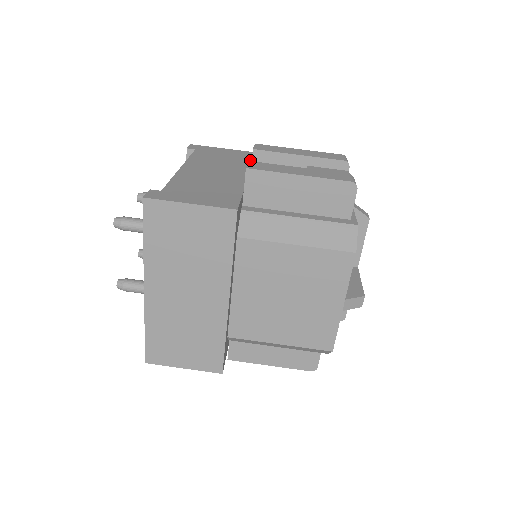
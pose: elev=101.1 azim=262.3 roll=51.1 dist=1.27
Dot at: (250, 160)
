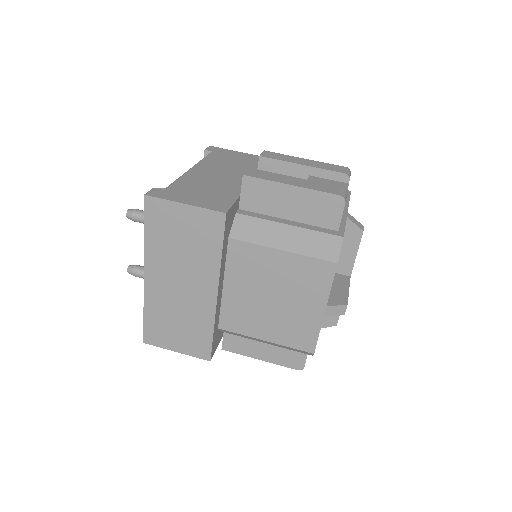
Dot at: occluded
